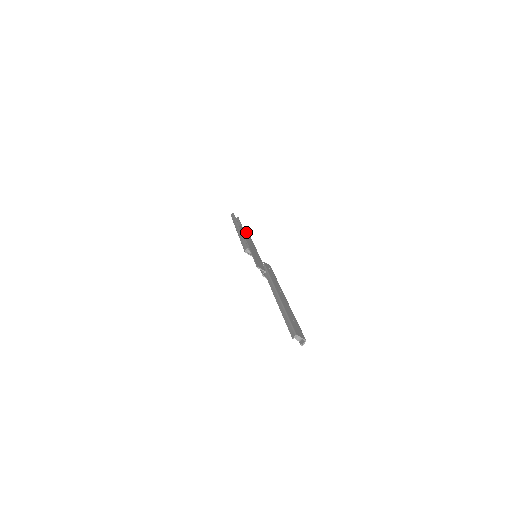
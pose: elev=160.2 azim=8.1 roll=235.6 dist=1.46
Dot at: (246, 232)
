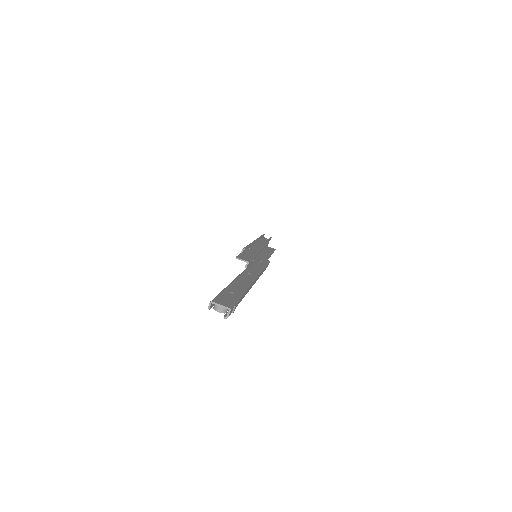
Dot at: (264, 242)
